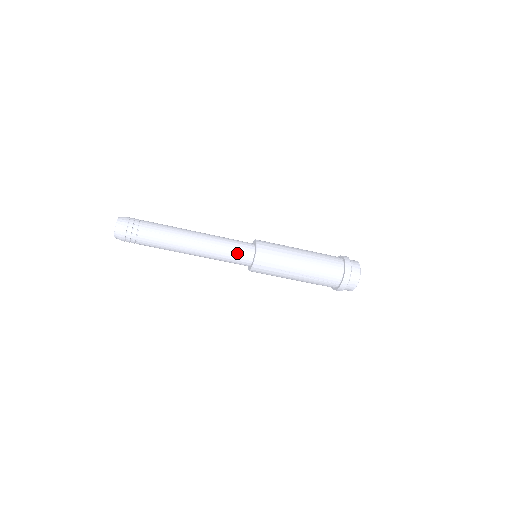
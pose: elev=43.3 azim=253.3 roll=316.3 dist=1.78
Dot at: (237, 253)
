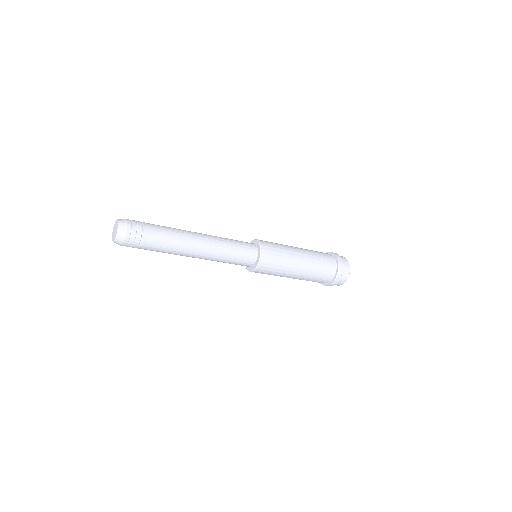
Dot at: (238, 262)
